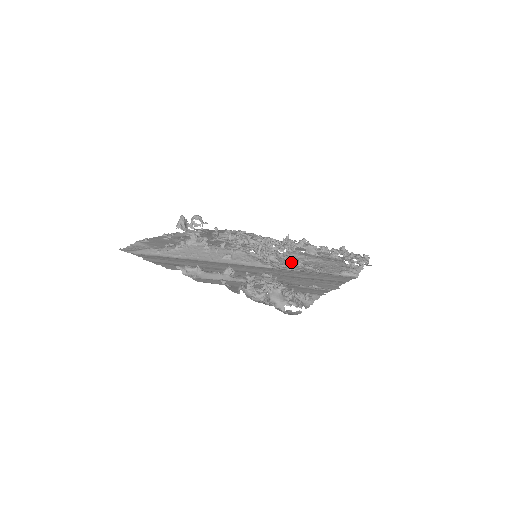
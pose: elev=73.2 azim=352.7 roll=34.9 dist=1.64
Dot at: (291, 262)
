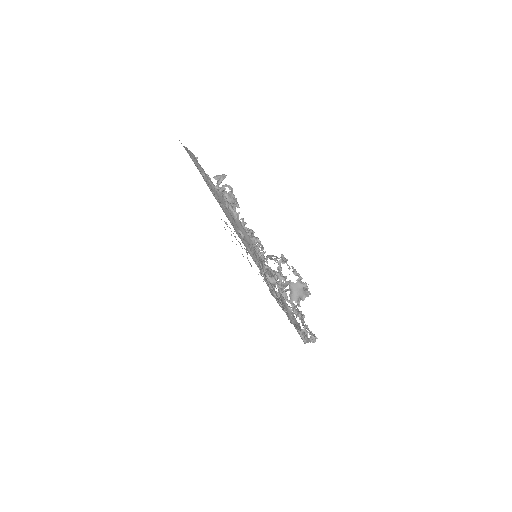
Dot at: (271, 287)
